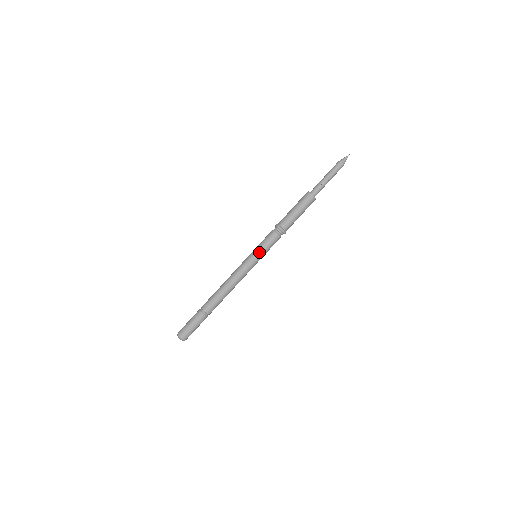
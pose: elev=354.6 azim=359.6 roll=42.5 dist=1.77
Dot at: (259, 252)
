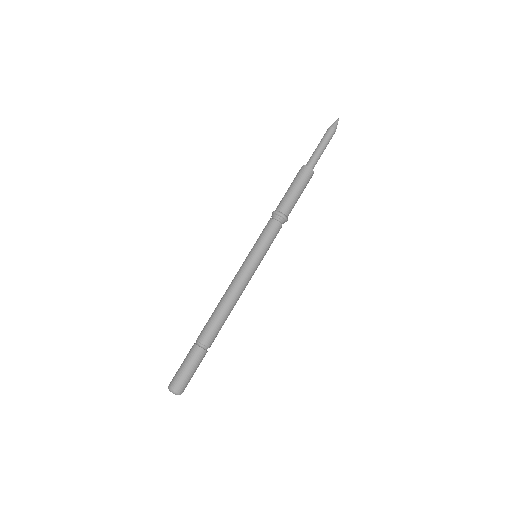
Dot at: (258, 247)
